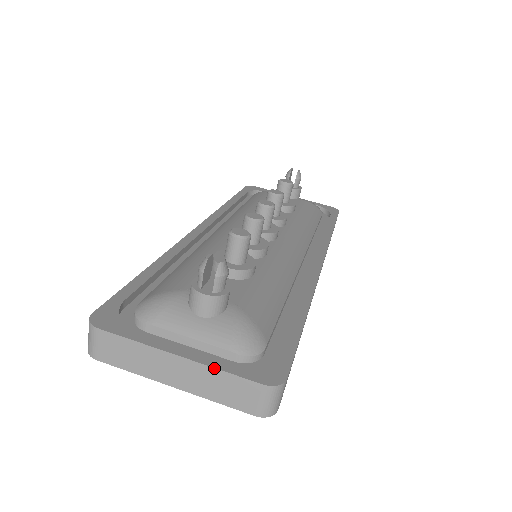
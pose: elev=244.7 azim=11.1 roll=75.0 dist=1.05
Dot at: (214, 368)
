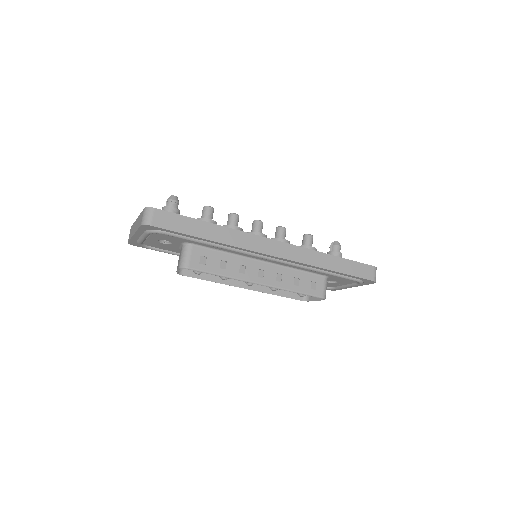
Dot at: (140, 214)
